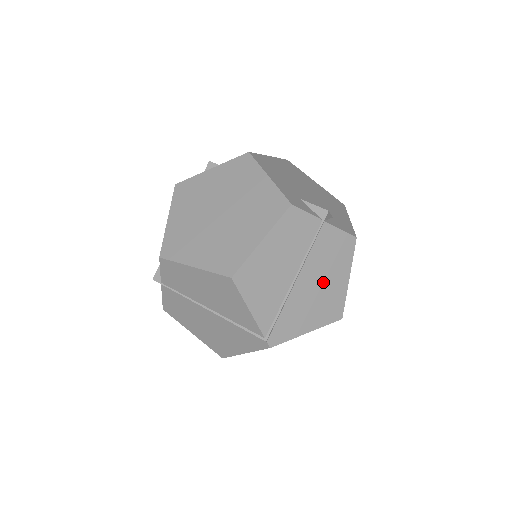
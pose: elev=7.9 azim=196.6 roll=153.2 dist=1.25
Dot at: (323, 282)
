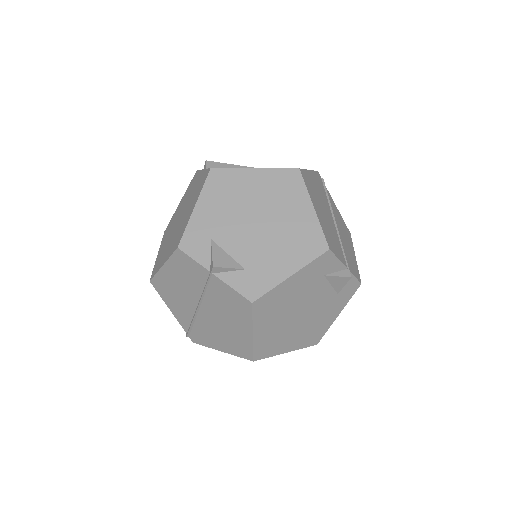
Dot at: (226, 322)
